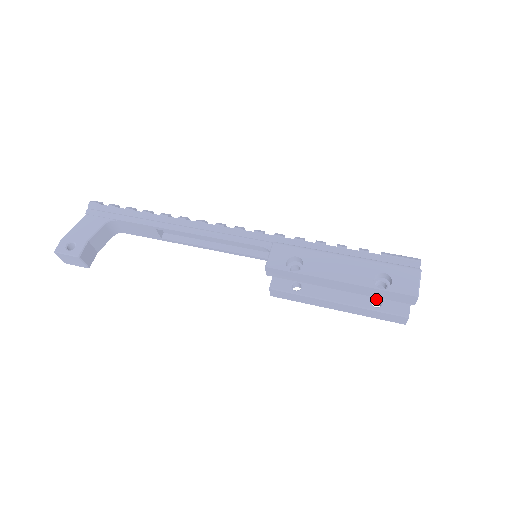
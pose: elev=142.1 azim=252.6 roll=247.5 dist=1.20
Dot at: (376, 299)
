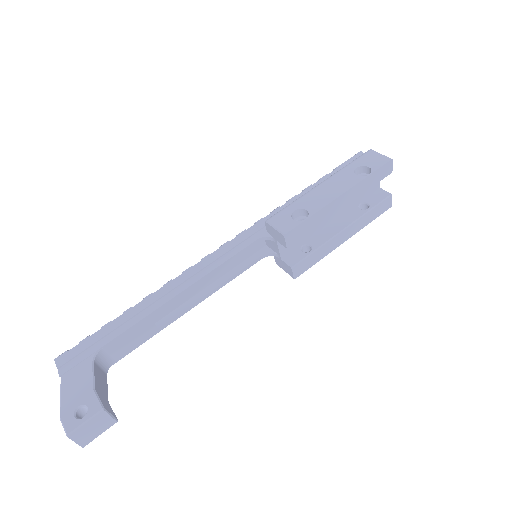
Dot at: (360, 207)
